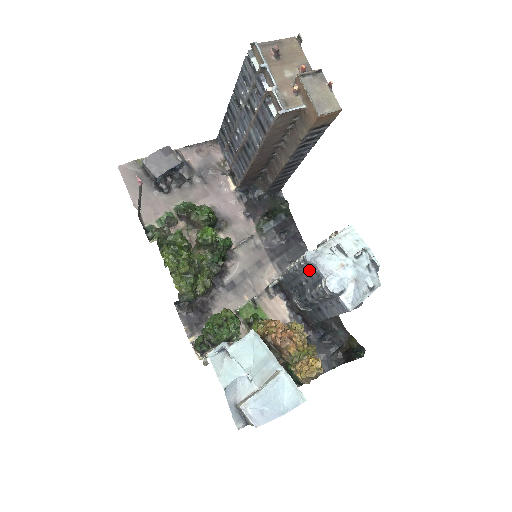
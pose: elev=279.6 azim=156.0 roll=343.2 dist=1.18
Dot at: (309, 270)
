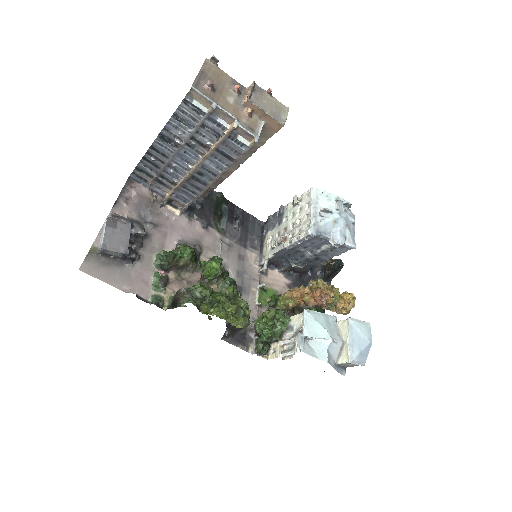
Dot at: (312, 240)
